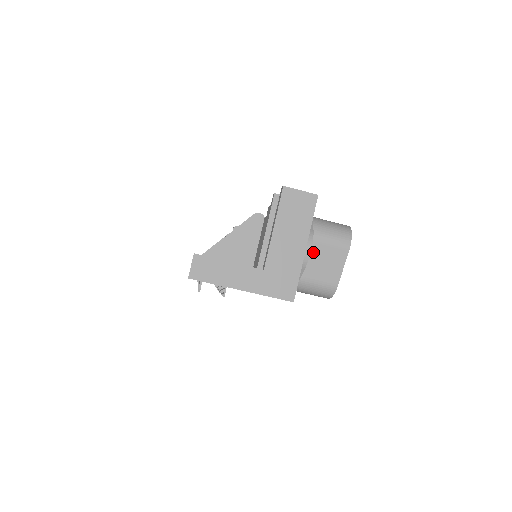
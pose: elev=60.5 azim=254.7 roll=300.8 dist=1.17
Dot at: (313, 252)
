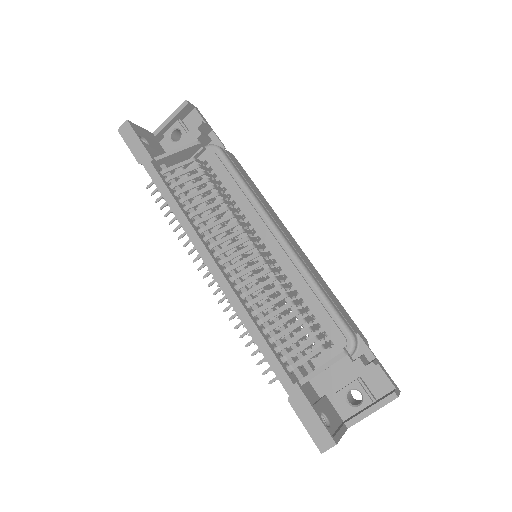
Dot at: occluded
